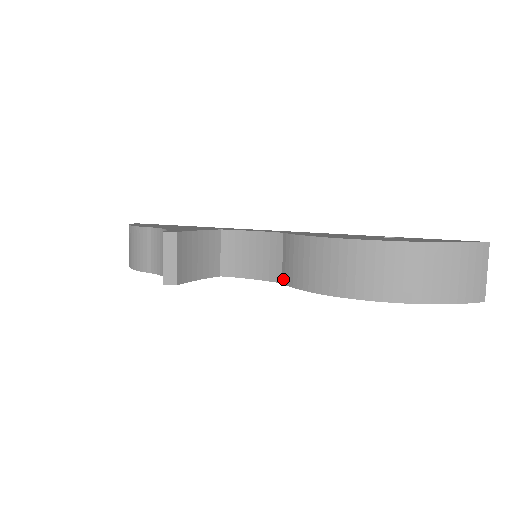
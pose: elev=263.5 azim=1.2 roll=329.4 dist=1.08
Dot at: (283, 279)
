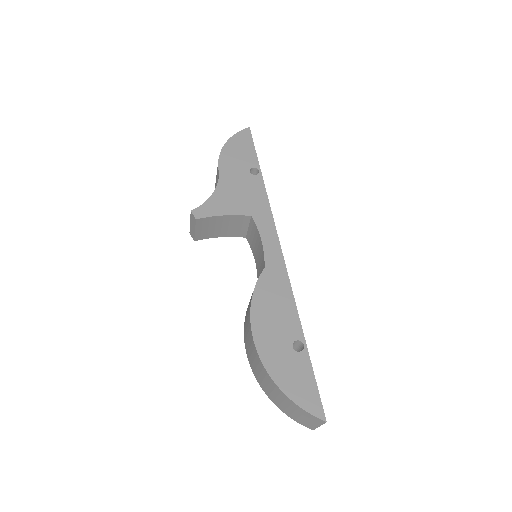
Dot at: occluded
